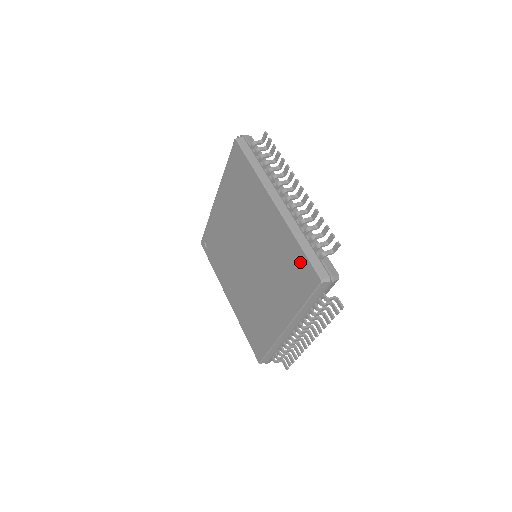
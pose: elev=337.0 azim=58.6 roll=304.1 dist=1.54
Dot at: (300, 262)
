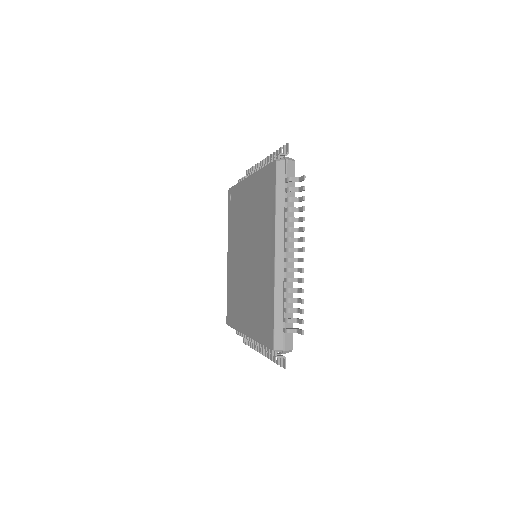
Dot at: (269, 318)
